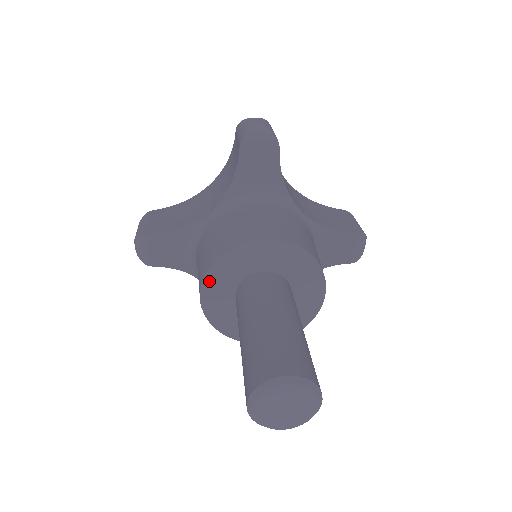
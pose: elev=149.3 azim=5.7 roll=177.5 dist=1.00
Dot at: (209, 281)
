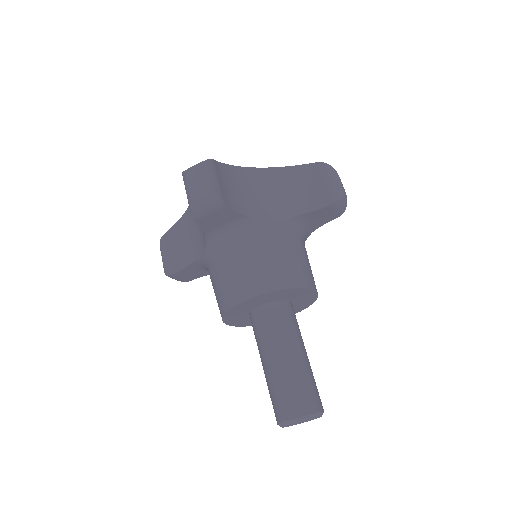
Dot at: (228, 320)
